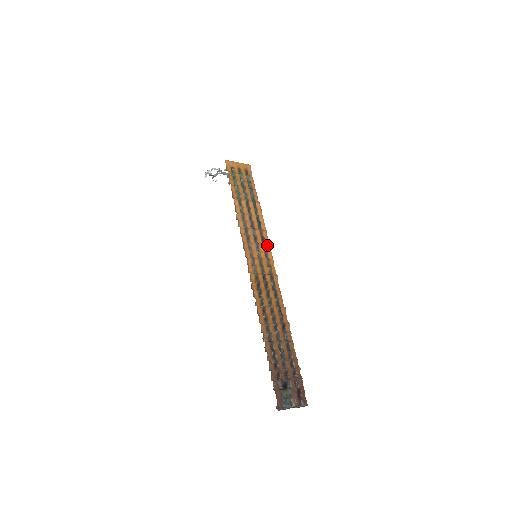
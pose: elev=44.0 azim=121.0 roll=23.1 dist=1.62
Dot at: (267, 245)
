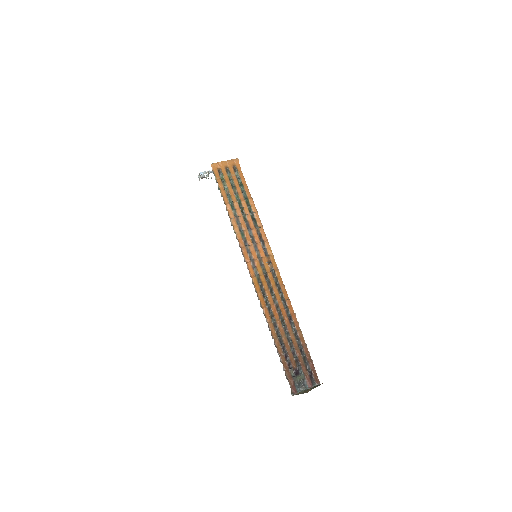
Dot at: (265, 242)
